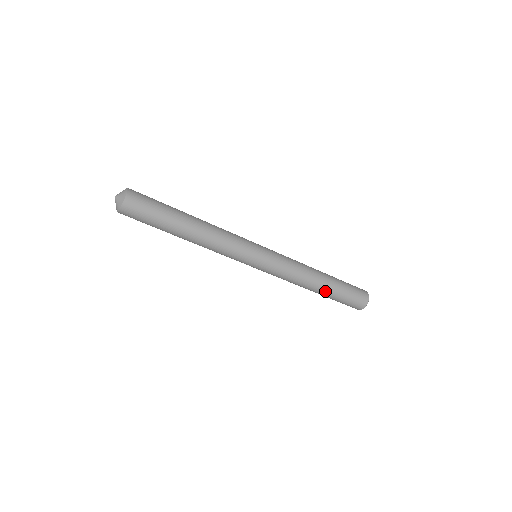
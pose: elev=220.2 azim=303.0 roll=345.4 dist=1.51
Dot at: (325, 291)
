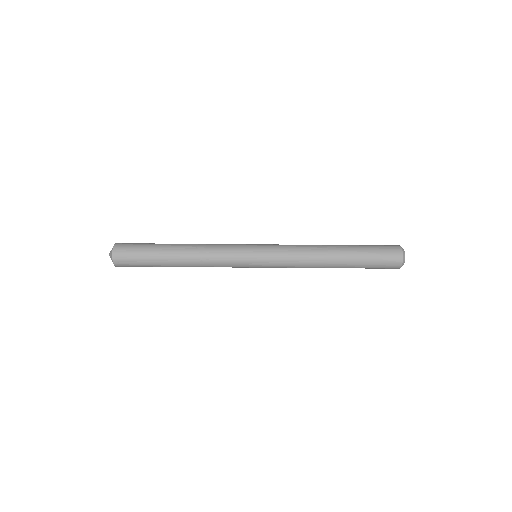
Dot at: (343, 267)
